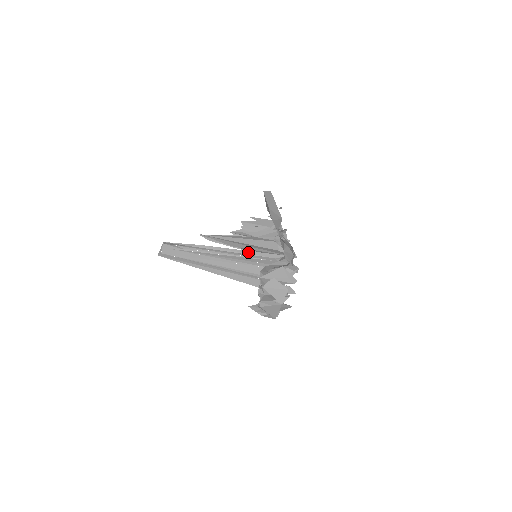
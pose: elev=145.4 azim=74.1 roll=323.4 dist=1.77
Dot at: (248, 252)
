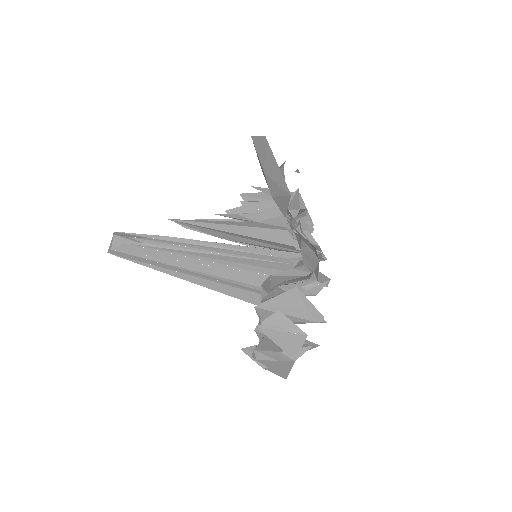
Dot at: (244, 248)
